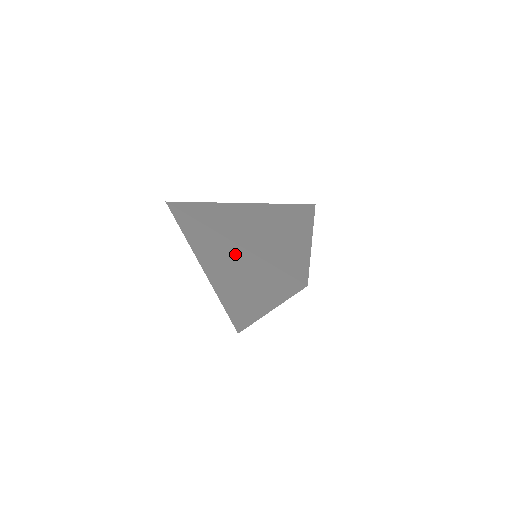
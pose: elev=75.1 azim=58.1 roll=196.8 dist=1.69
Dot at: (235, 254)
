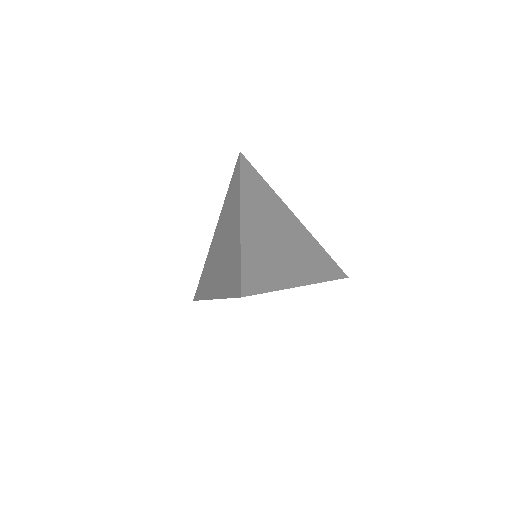
Dot at: (234, 230)
